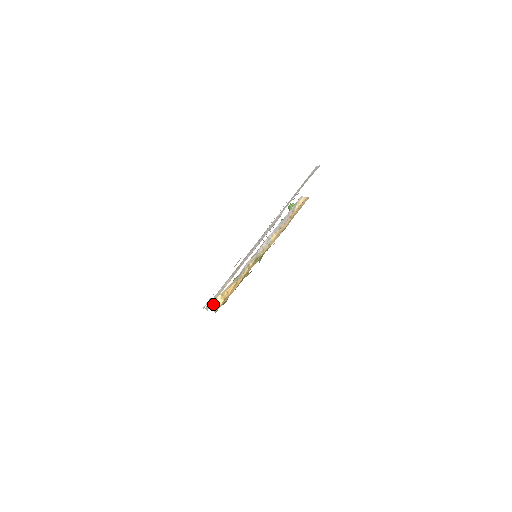
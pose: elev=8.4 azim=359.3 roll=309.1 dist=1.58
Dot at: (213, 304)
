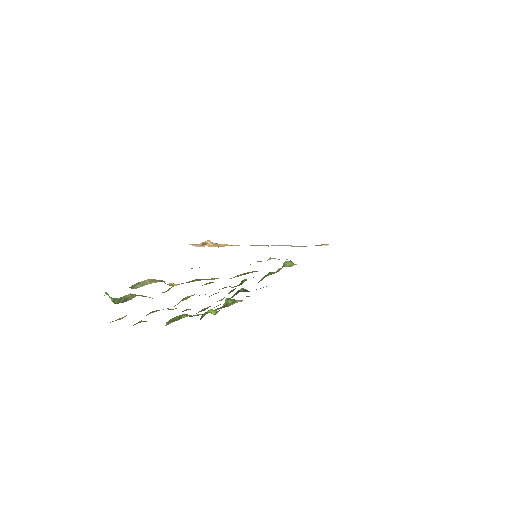
Dot at: (197, 244)
